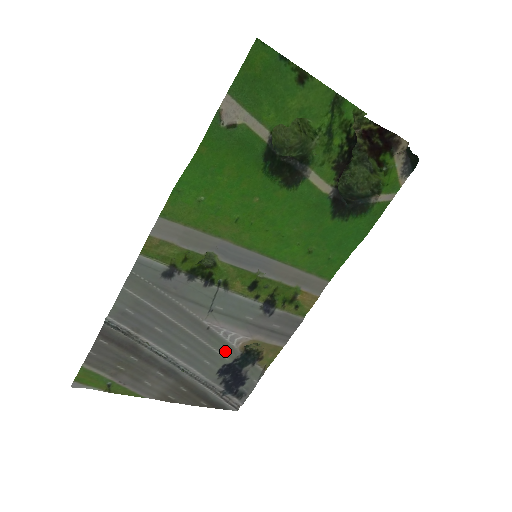
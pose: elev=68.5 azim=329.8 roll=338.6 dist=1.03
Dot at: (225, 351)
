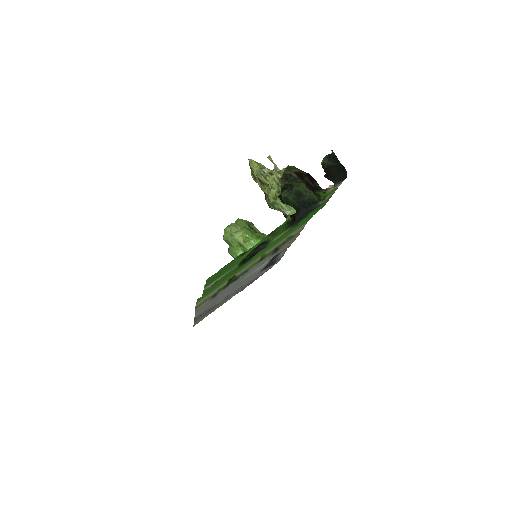
Dot at: (260, 269)
